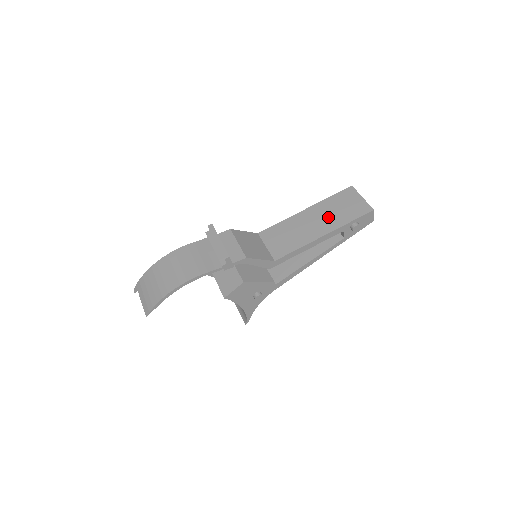
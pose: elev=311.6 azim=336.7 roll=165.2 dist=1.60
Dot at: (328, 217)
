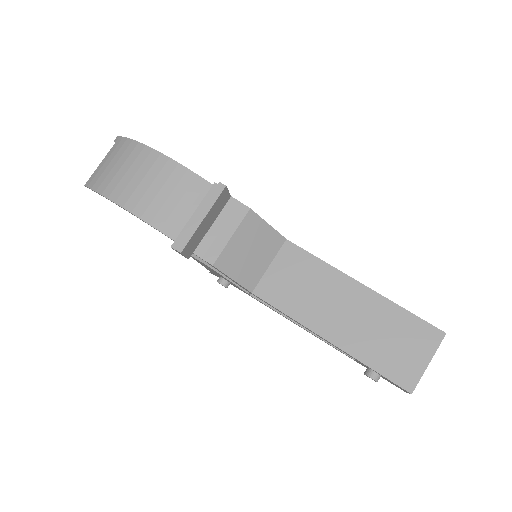
Dot at: (364, 328)
